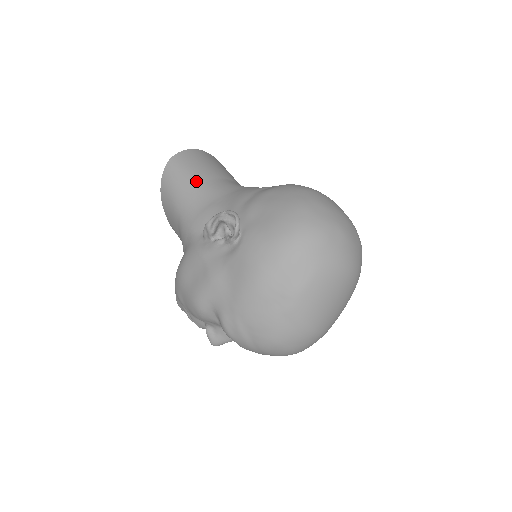
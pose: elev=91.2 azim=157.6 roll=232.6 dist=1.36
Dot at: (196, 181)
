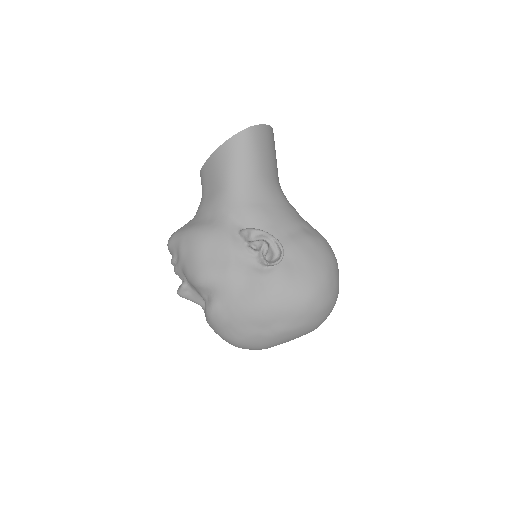
Dot at: (259, 170)
